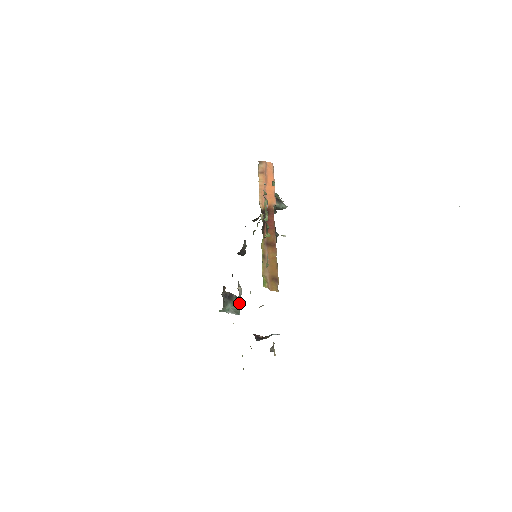
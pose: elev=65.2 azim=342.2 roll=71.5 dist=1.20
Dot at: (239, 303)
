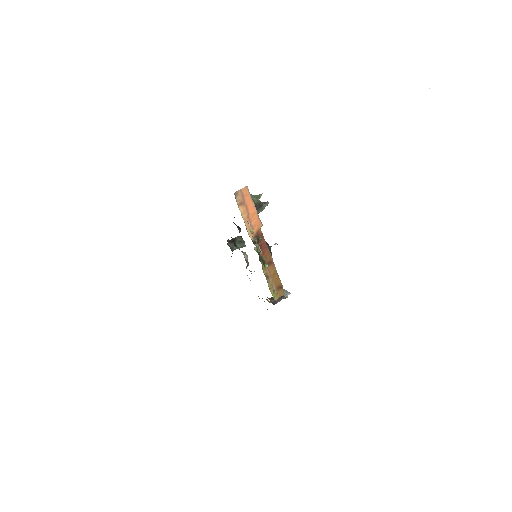
Dot at: occluded
